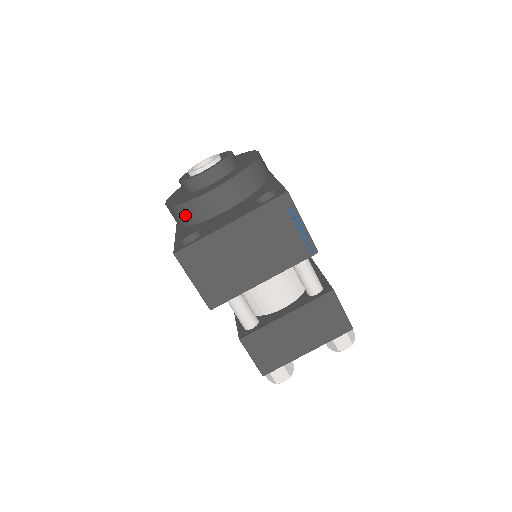
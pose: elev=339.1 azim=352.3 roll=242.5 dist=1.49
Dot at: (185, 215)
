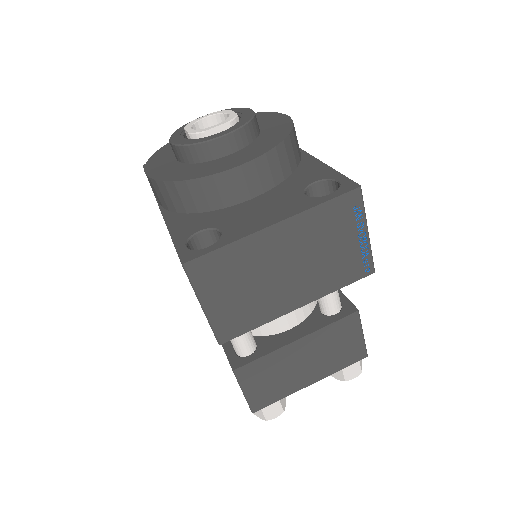
Dot at: (185, 198)
